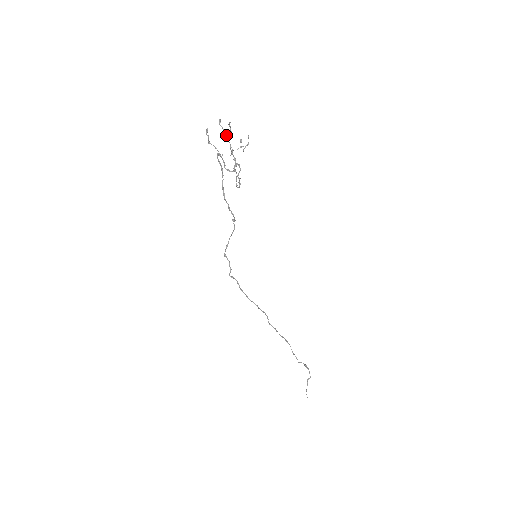
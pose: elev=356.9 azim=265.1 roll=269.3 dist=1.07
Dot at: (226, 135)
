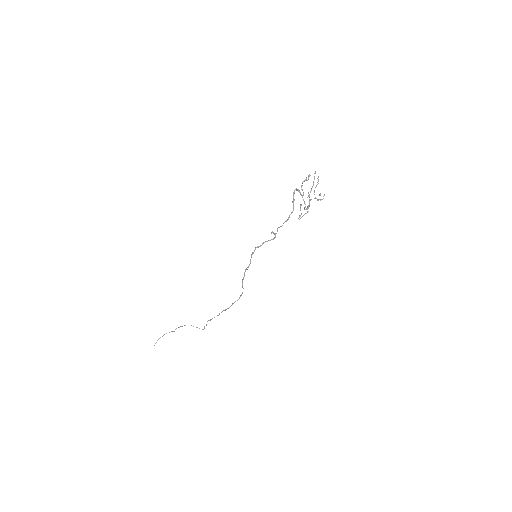
Dot at: (313, 184)
